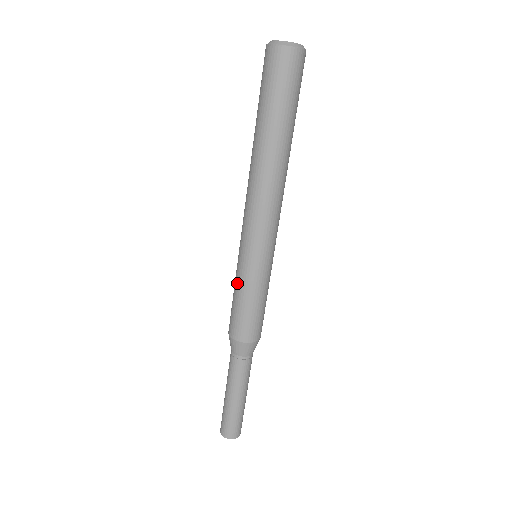
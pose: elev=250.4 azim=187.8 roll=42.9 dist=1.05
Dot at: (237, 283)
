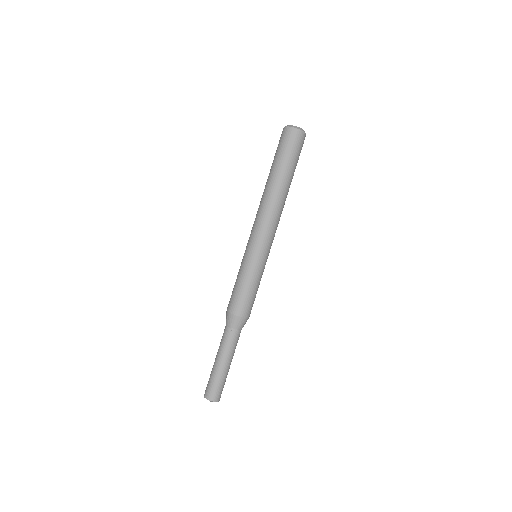
Dot at: (241, 272)
